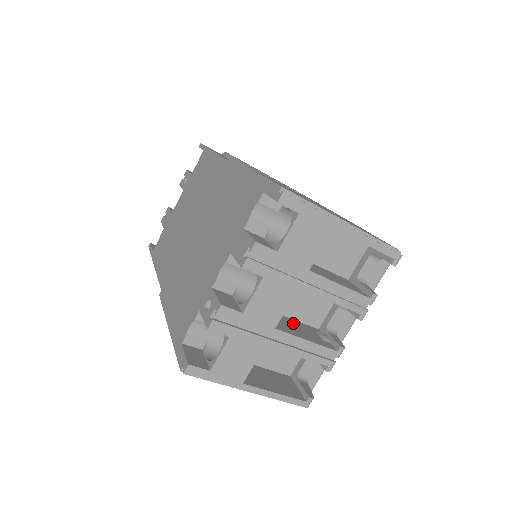
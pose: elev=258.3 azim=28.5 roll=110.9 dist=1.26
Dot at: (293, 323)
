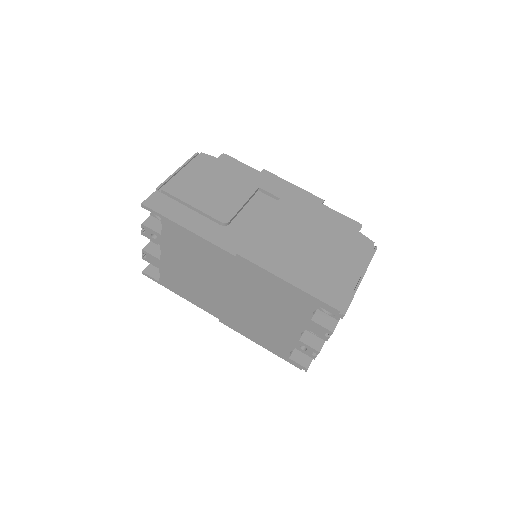
Dot at: occluded
